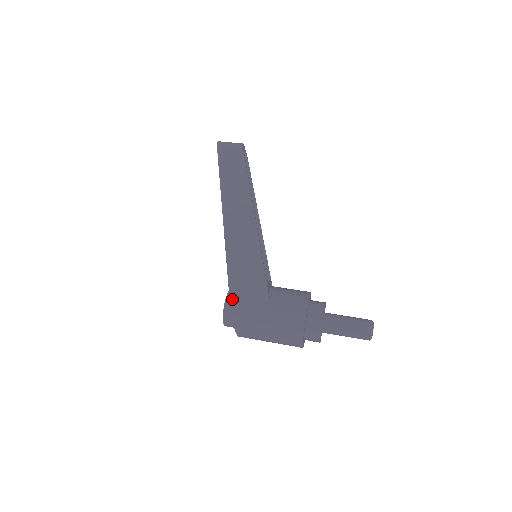
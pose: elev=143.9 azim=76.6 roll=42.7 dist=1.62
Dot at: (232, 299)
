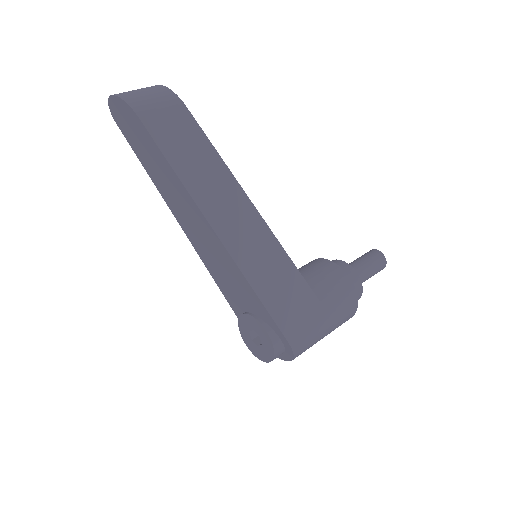
Dot at: (287, 335)
